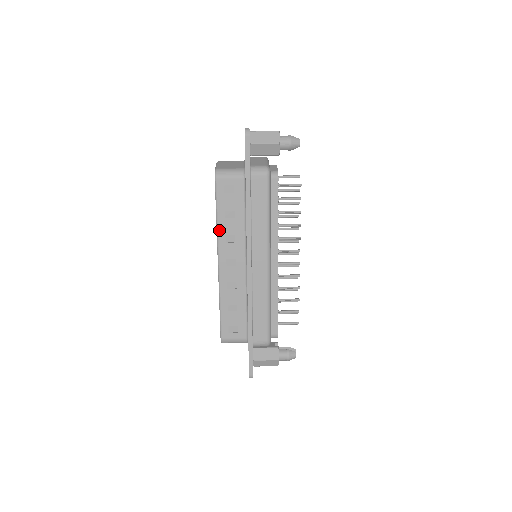
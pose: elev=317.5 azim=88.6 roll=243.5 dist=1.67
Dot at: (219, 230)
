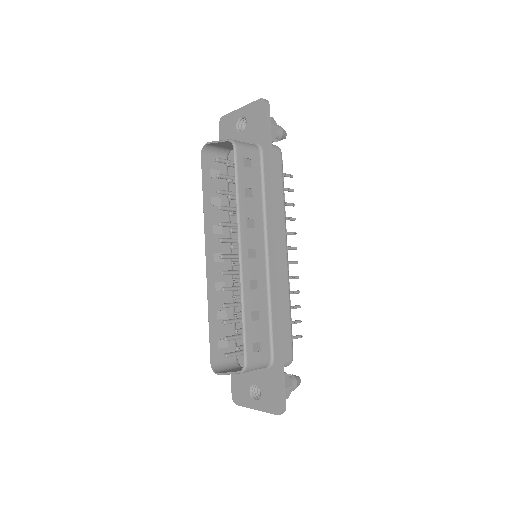
Dot at: (240, 211)
